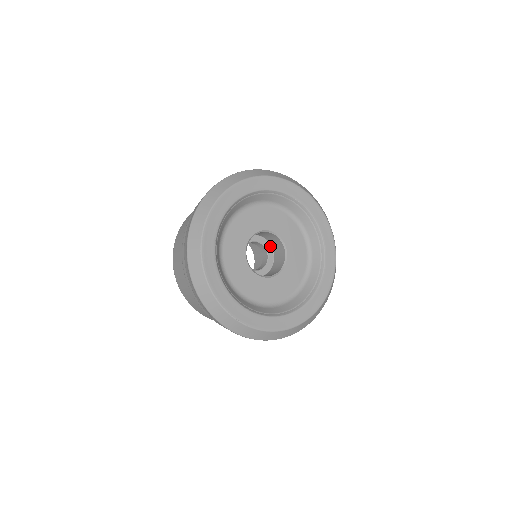
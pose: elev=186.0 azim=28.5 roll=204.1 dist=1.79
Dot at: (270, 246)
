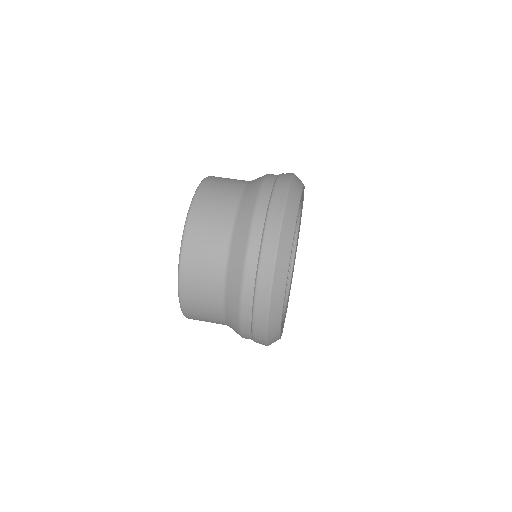
Dot at: occluded
